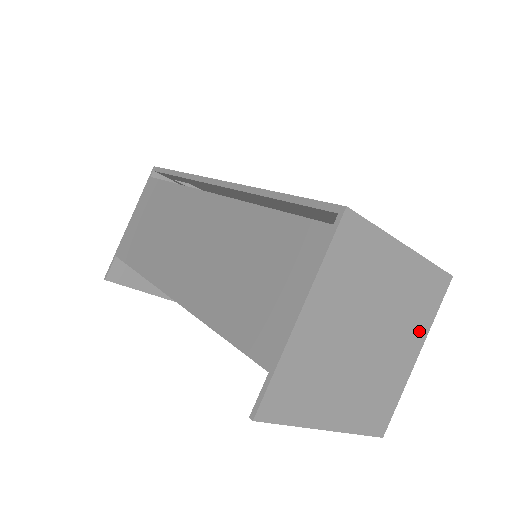
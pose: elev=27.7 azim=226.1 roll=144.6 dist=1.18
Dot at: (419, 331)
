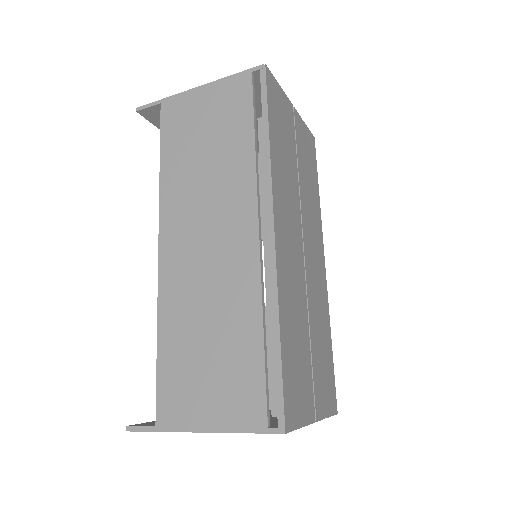
Dot at: occluded
